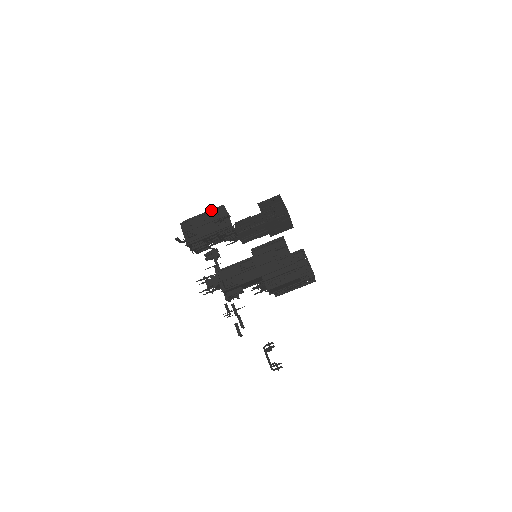
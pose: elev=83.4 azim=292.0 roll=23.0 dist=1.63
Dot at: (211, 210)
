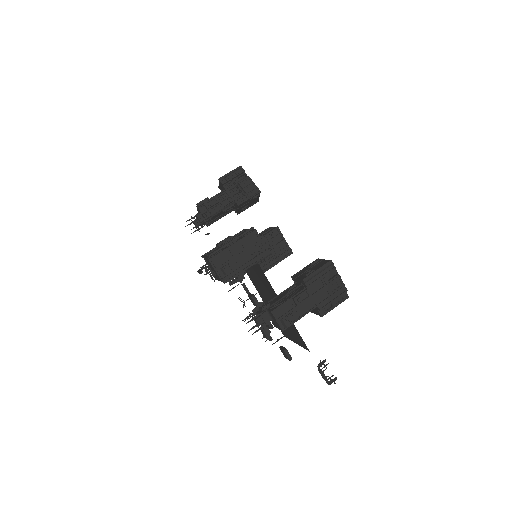
Dot at: (243, 237)
